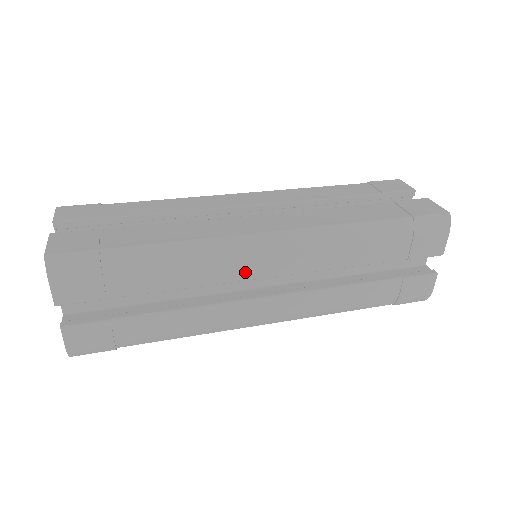
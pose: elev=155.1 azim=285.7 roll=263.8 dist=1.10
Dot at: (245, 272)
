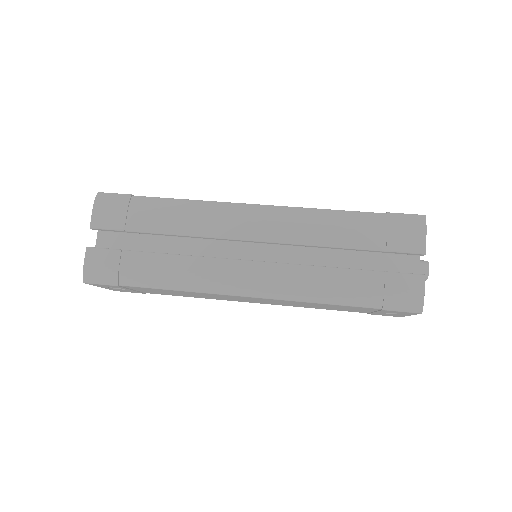
Dot at: (231, 231)
